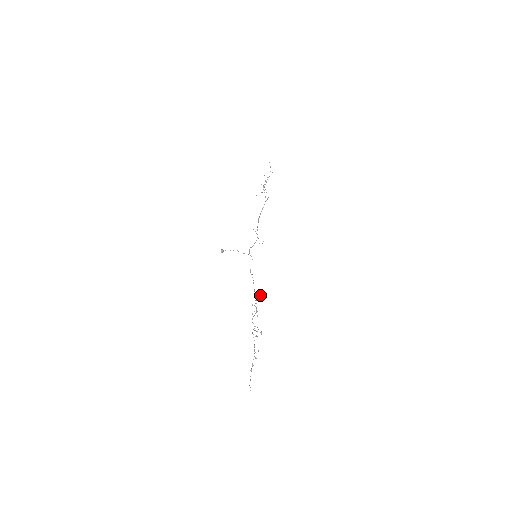
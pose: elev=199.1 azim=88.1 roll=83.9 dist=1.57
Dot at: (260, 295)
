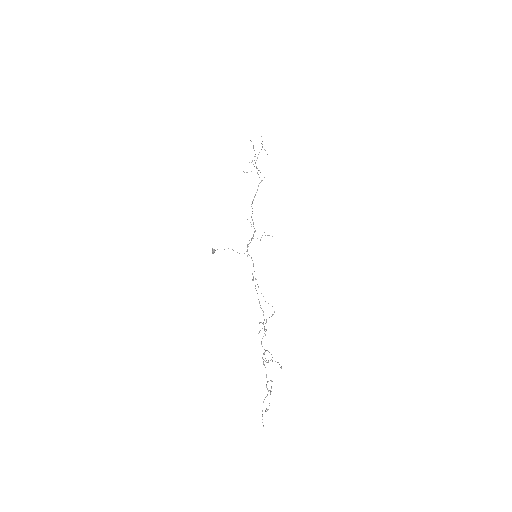
Dot at: occluded
